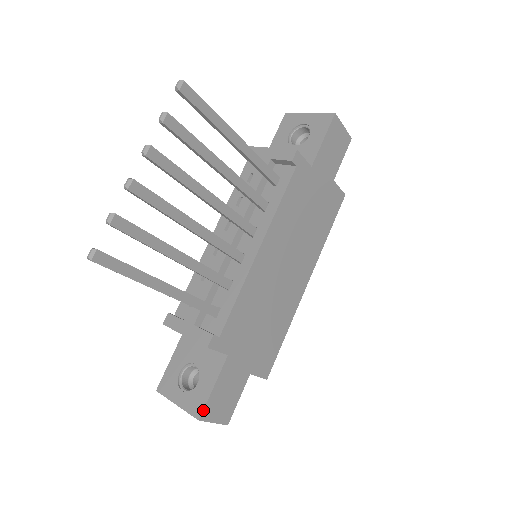
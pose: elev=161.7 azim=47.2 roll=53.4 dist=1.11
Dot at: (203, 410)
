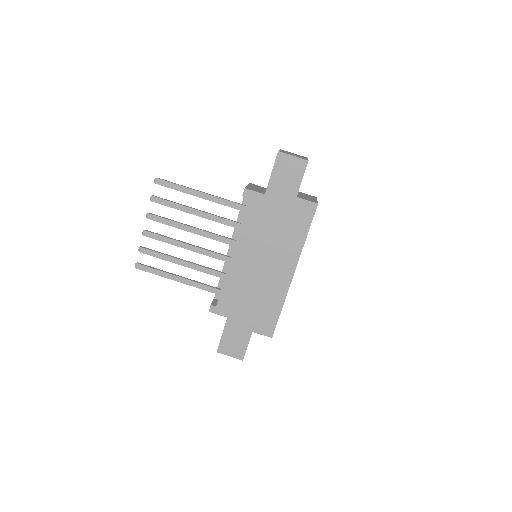
Dot at: (218, 347)
